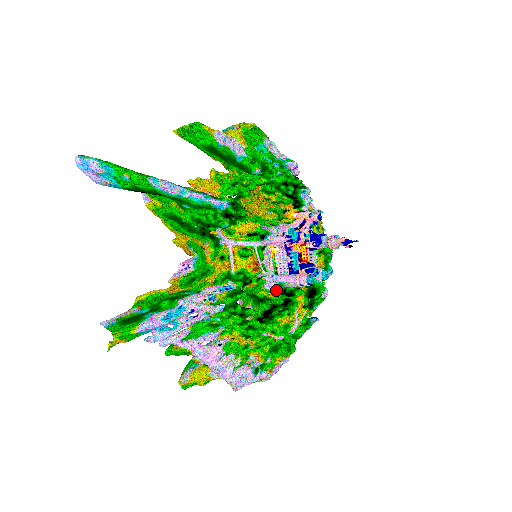
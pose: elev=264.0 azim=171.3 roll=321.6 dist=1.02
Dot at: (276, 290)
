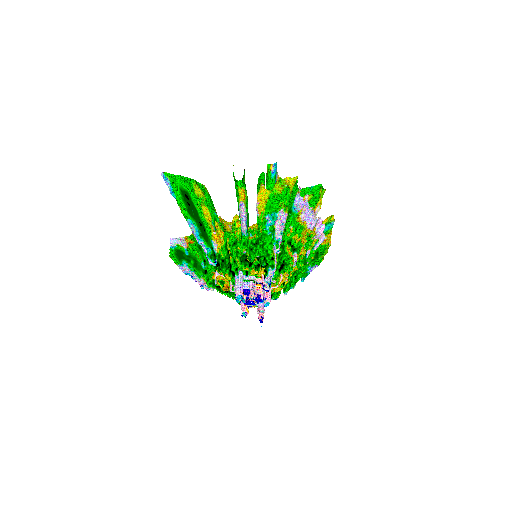
Dot at: occluded
